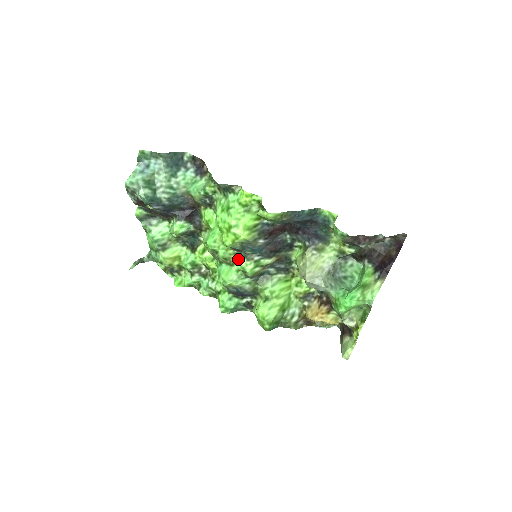
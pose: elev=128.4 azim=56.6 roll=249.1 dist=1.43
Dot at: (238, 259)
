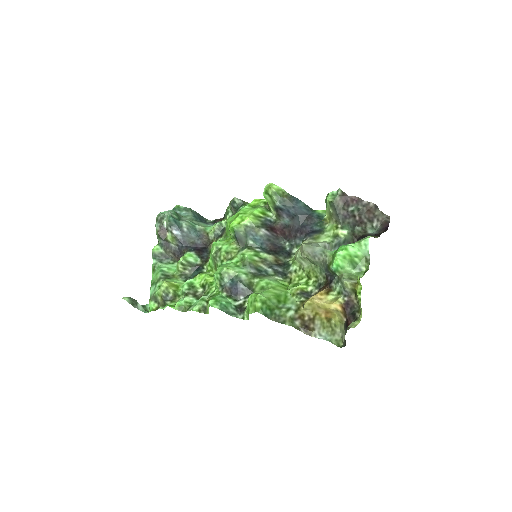
Dot at: (239, 252)
